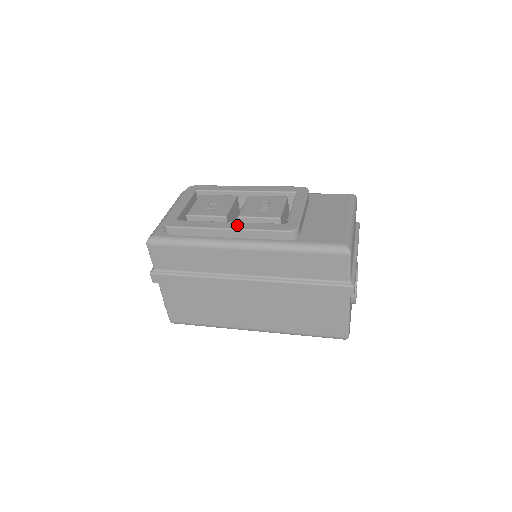
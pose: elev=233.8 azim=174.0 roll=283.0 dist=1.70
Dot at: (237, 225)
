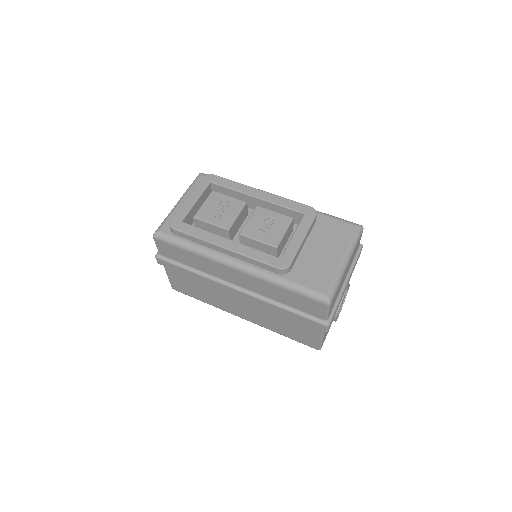
Dot at: (235, 246)
